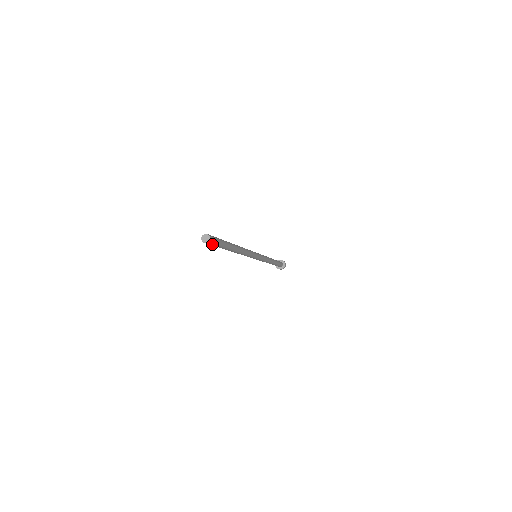
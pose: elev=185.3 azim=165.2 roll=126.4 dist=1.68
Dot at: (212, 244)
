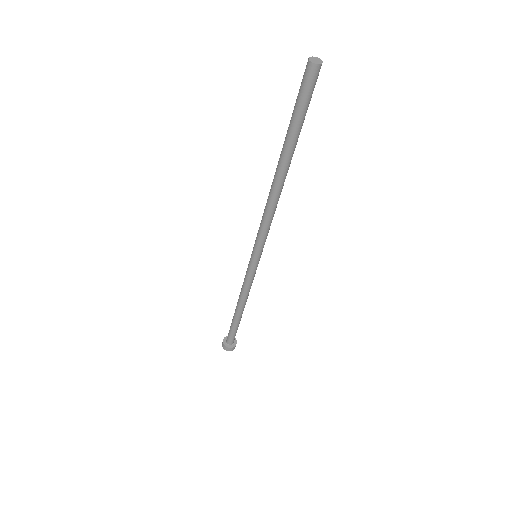
Dot at: (314, 85)
